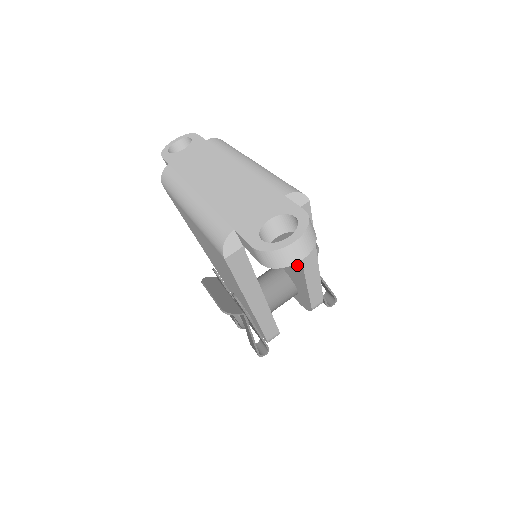
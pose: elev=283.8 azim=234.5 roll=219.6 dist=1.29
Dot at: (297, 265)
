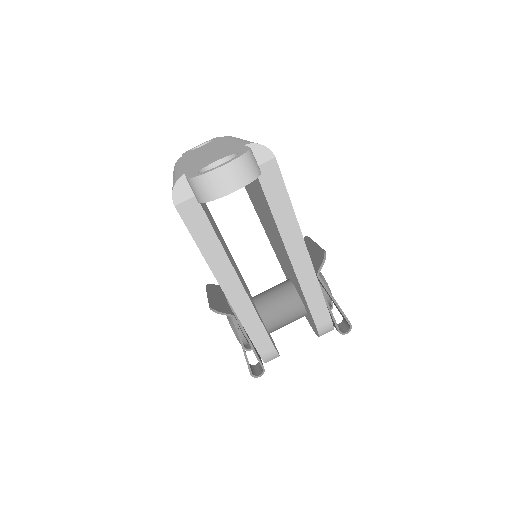
Dot at: (288, 259)
